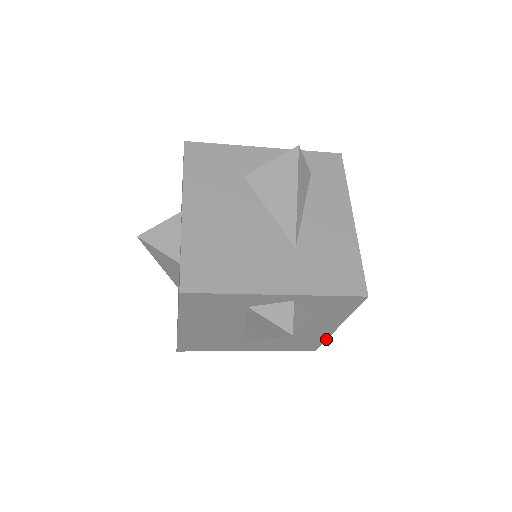
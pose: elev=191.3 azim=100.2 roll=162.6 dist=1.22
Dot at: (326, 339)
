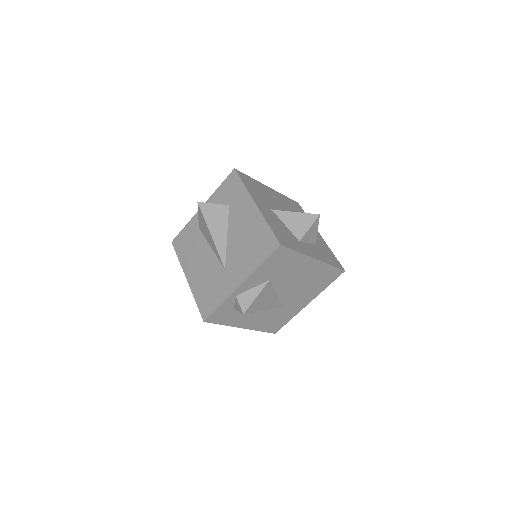
Dot at: (266, 222)
